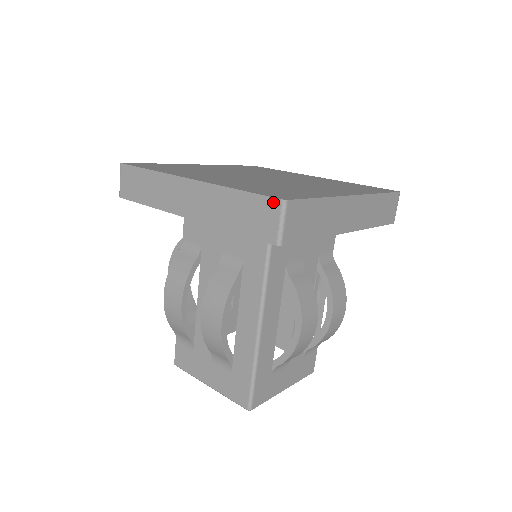
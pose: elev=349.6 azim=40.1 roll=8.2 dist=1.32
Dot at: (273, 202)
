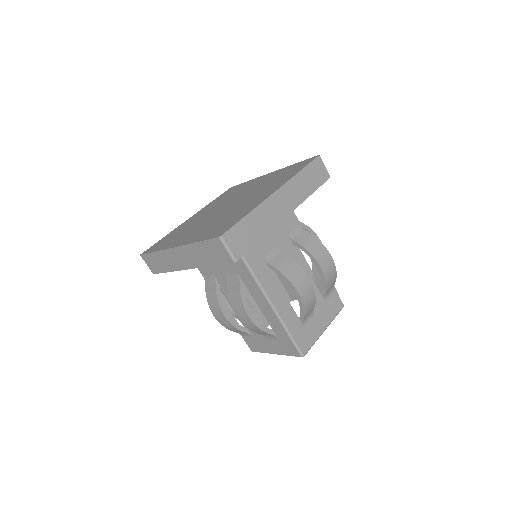
Dot at: (216, 241)
